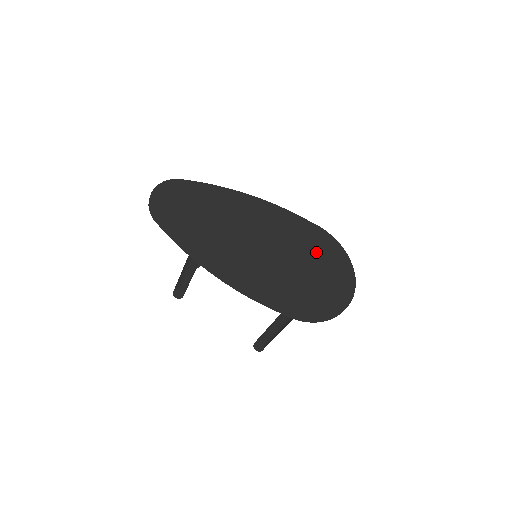
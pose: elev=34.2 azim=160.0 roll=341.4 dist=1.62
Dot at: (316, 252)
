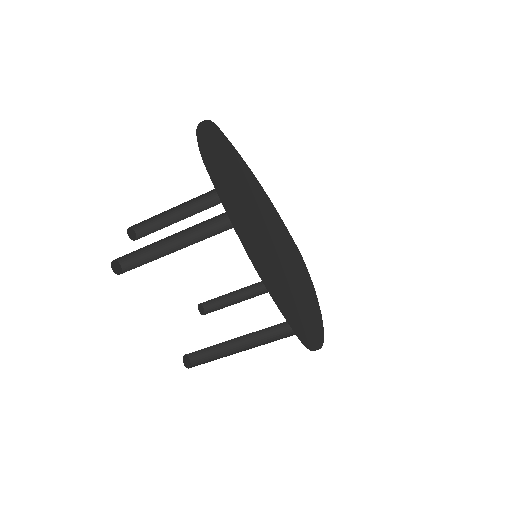
Dot at: (301, 273)
